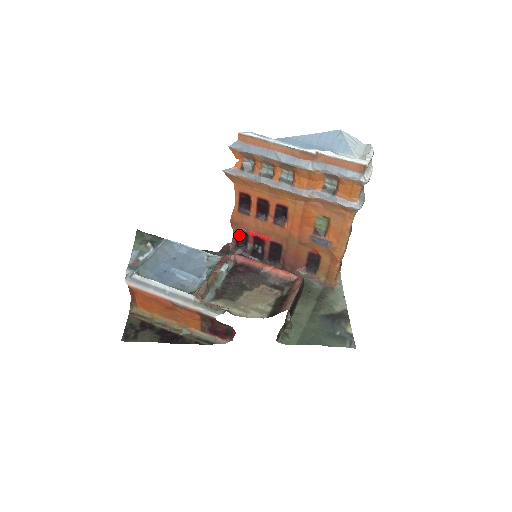
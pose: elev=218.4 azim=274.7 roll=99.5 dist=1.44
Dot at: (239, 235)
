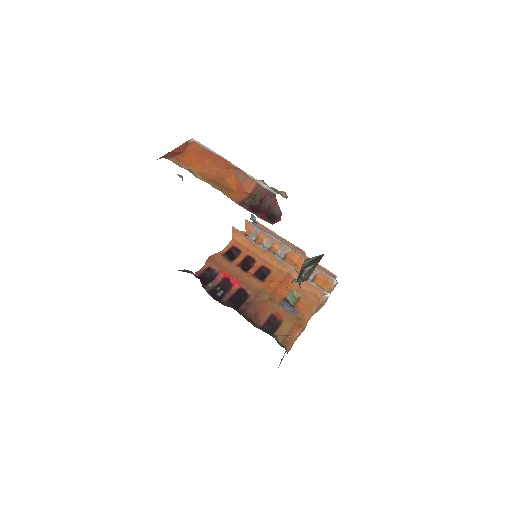
Dot at: (207, 272)
